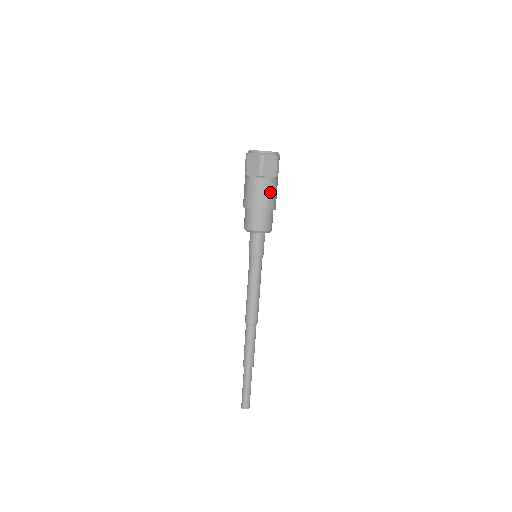
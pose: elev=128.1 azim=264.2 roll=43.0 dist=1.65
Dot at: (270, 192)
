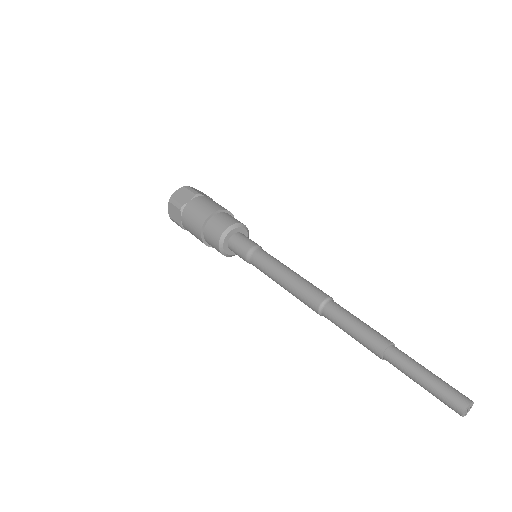
Dot at: (218, 204)
